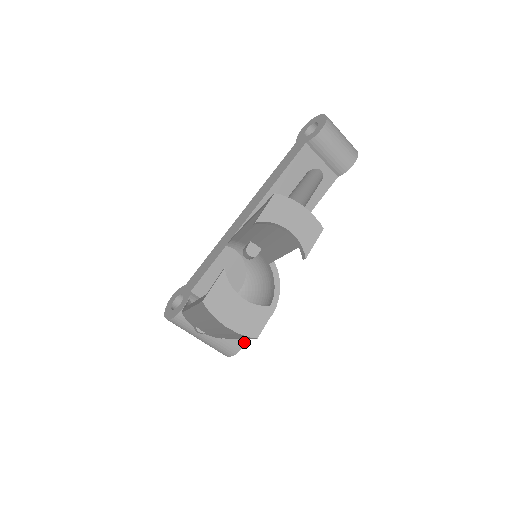
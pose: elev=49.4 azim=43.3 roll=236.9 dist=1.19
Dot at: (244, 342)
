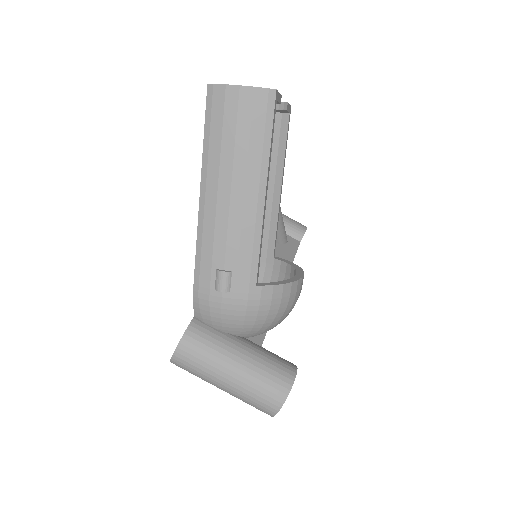
Dot at: (295, 368)
